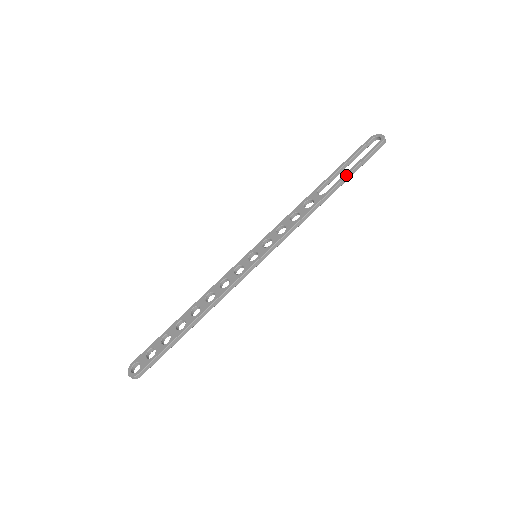
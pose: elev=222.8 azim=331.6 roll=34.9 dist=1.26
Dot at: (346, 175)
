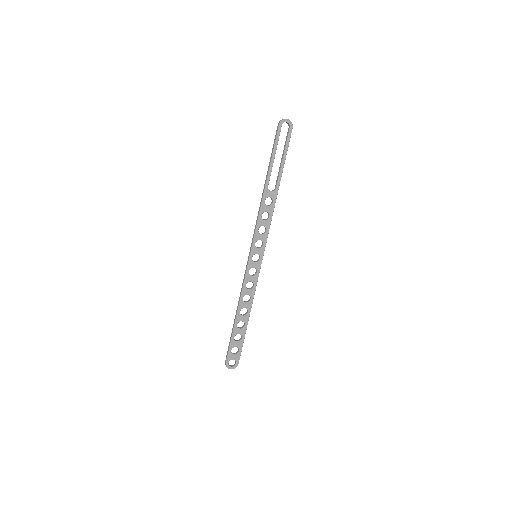
Dot at: occluded
